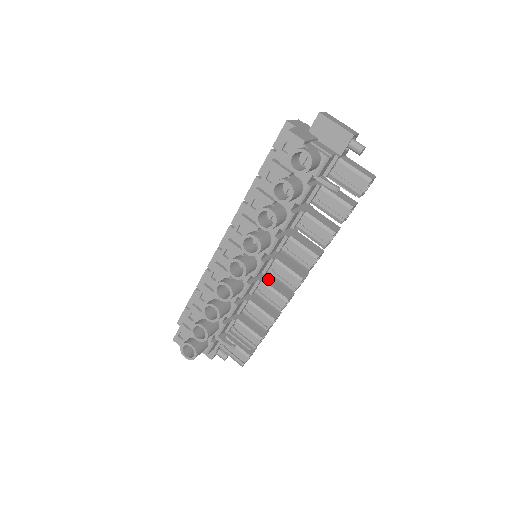
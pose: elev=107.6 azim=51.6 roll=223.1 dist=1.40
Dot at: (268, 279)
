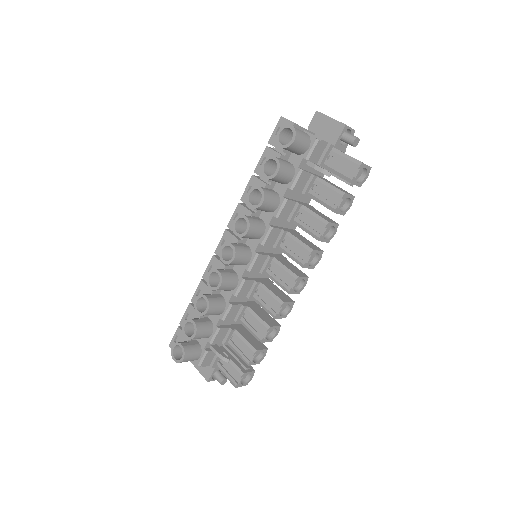
Dot at: (268, 284)
